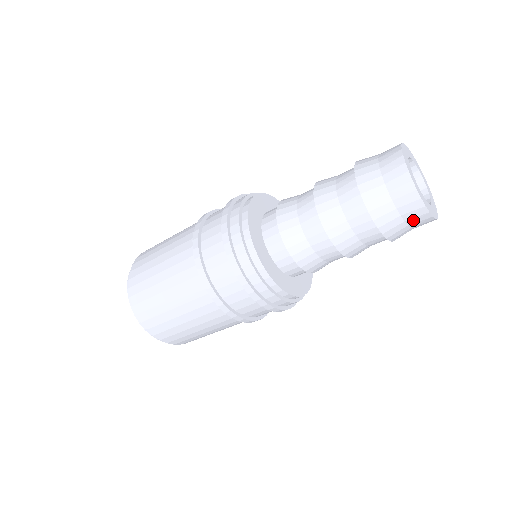
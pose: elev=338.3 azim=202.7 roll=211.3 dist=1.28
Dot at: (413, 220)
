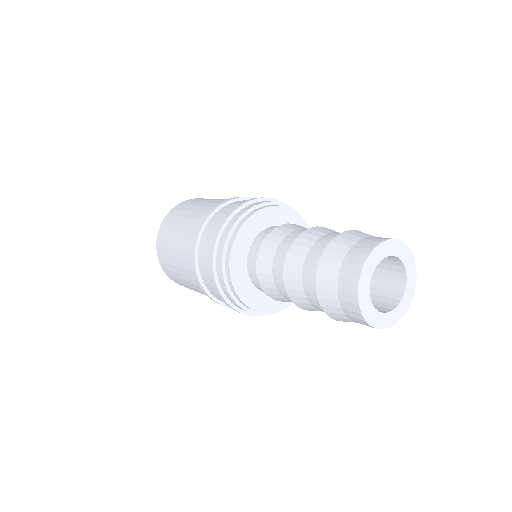
Dot at: occluded
